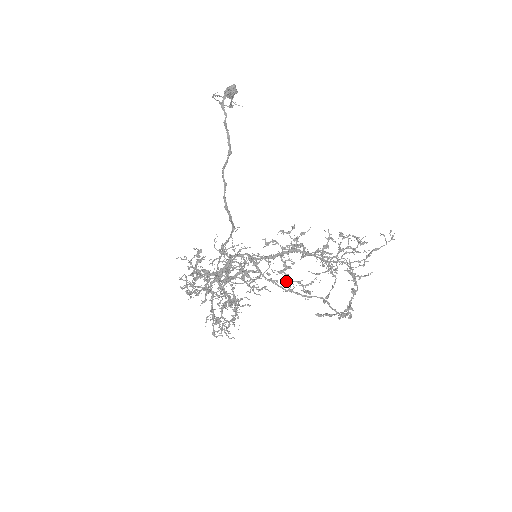
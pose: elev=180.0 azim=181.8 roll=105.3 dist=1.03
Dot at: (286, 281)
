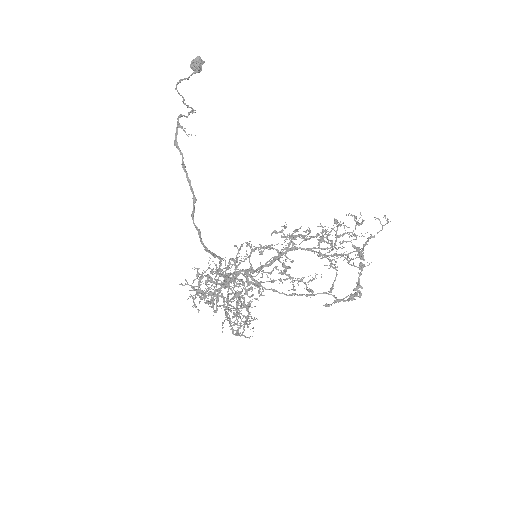
Dot at: (289, 278)
